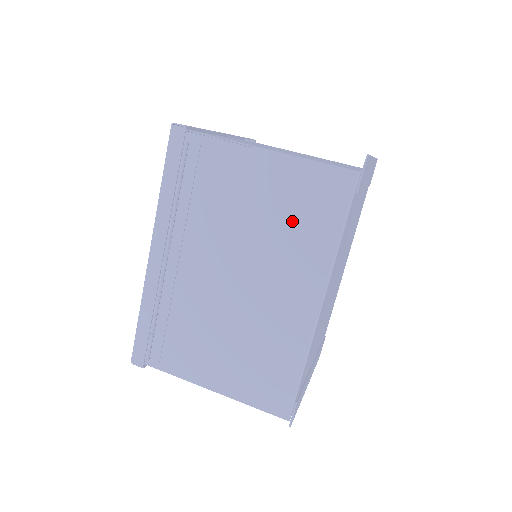
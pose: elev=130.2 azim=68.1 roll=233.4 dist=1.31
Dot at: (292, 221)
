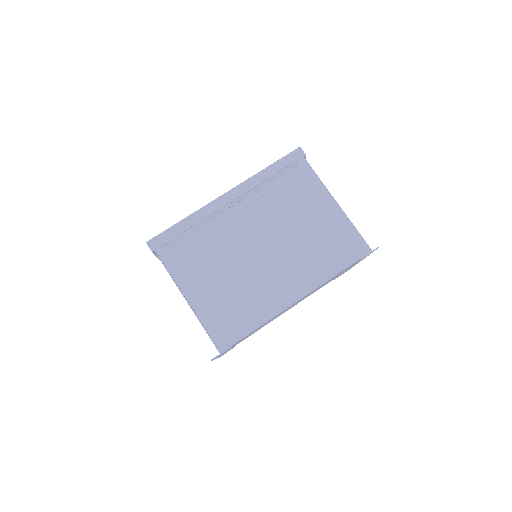
Dot at: (320, 245)
